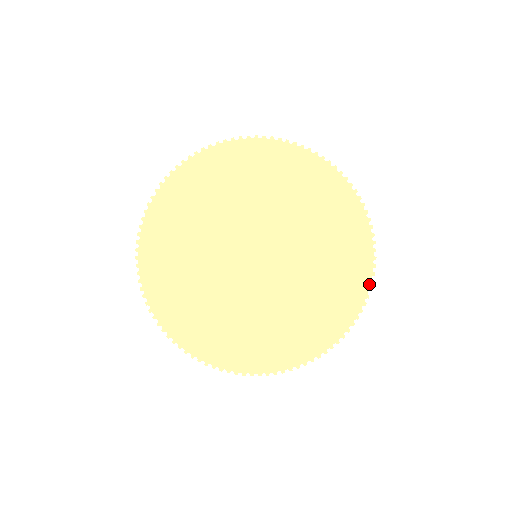
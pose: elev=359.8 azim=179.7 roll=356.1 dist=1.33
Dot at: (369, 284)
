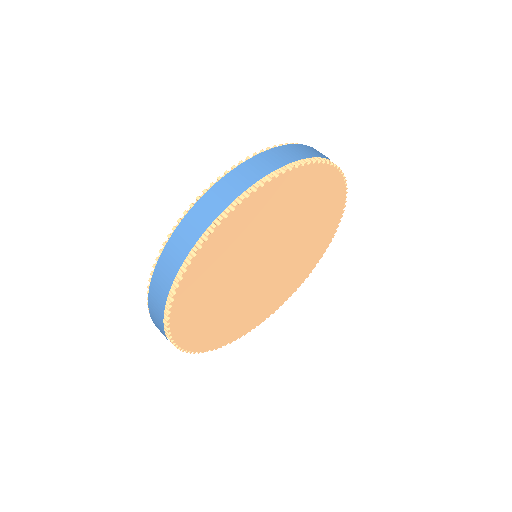
Dot at: (340, 175)
